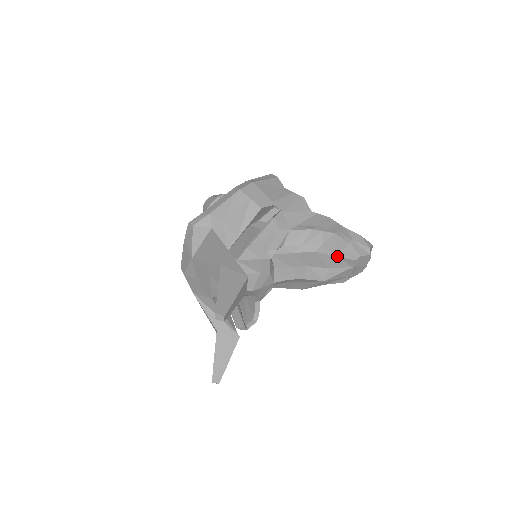
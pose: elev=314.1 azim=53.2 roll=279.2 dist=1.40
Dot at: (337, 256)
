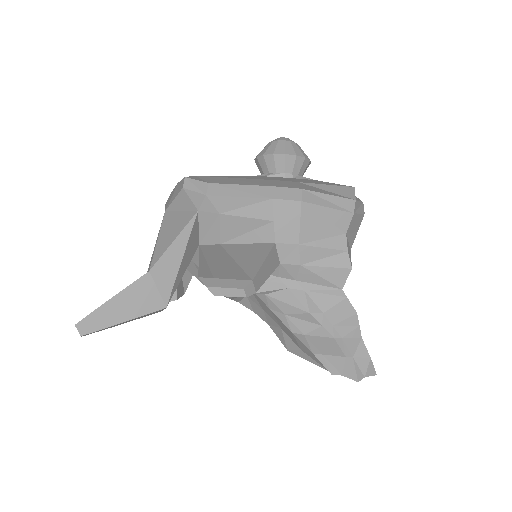
Dot at: (315, 354)
